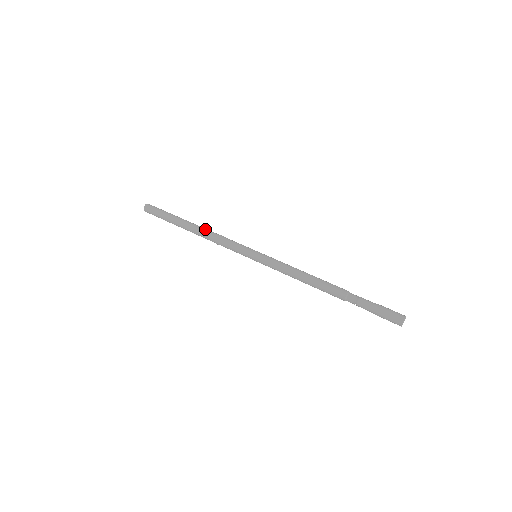
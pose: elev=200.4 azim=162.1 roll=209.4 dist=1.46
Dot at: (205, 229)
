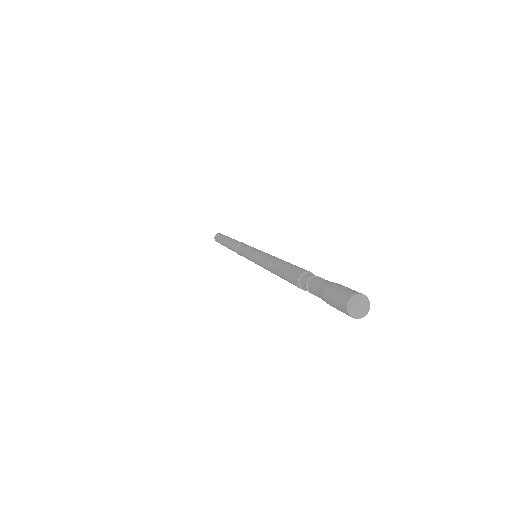
Dot at: (234, 241)
